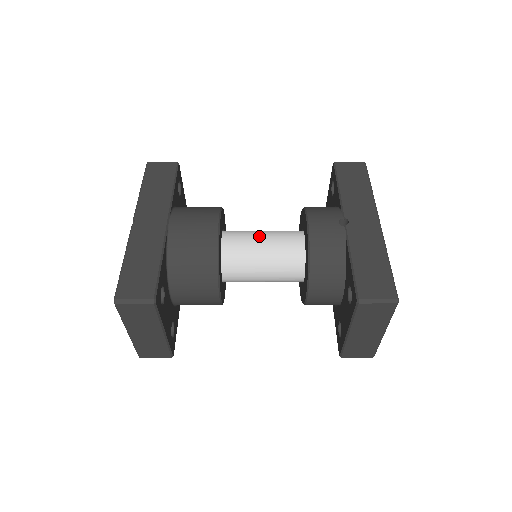
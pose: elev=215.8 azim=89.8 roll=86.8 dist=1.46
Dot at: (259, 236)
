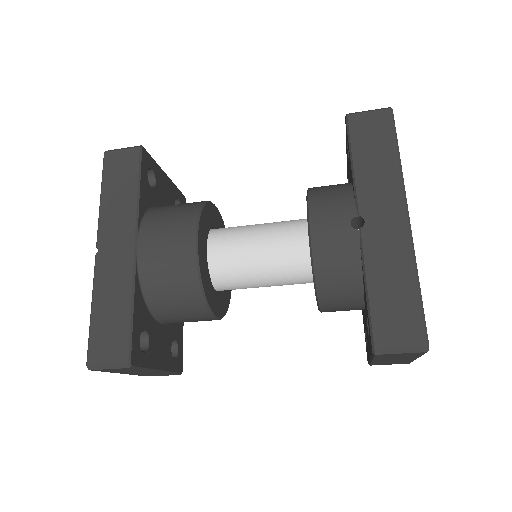
Dot at: (253, 240)
